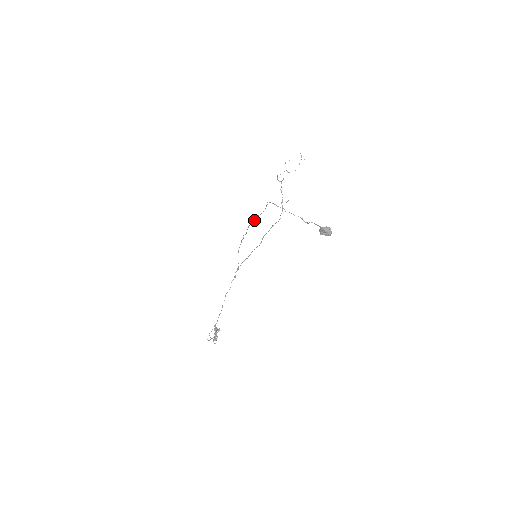
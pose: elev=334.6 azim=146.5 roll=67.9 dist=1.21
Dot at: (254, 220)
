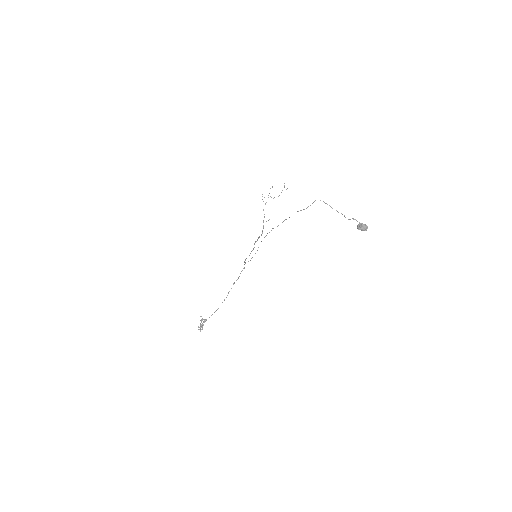
Dot at: occluded
